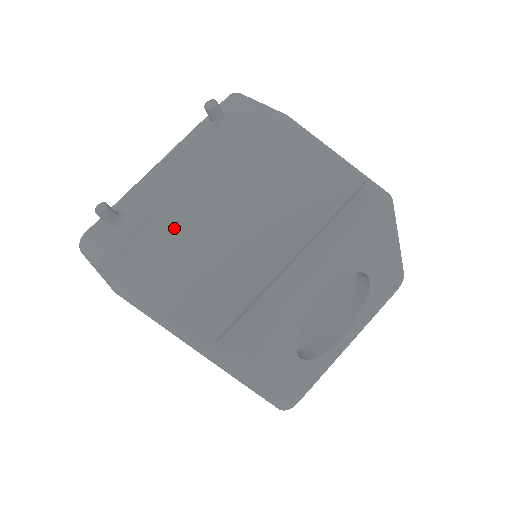
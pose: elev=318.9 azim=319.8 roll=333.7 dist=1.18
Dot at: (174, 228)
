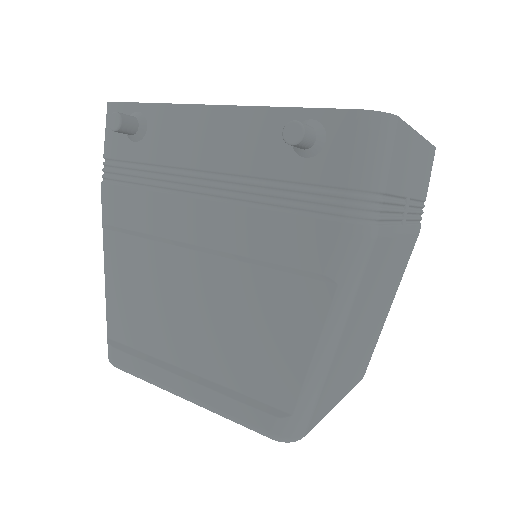
Dot at: (159, 217)
